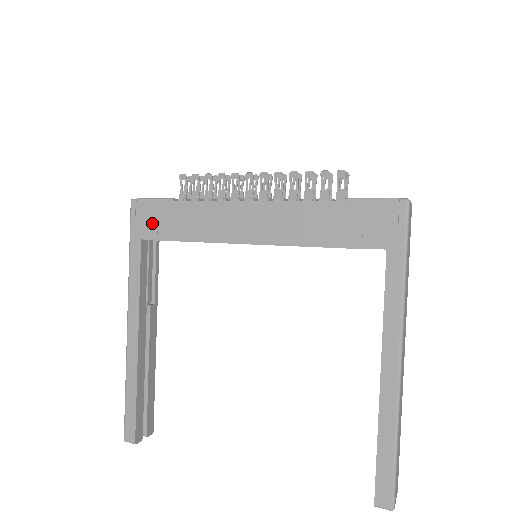
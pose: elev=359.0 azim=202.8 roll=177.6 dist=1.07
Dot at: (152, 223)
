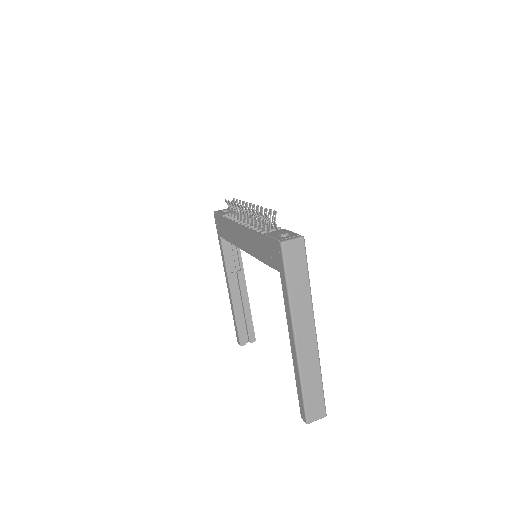
Dot at: (220, 228)
